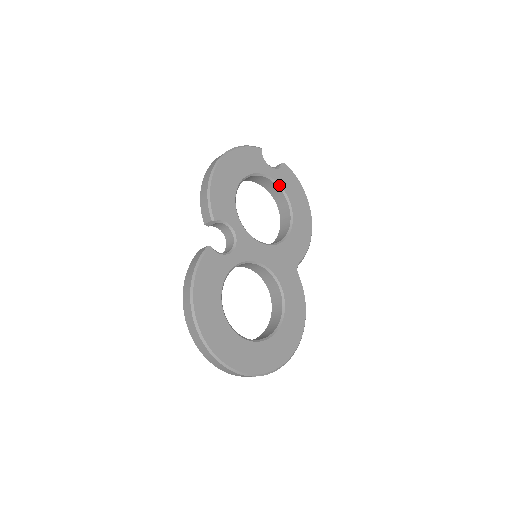
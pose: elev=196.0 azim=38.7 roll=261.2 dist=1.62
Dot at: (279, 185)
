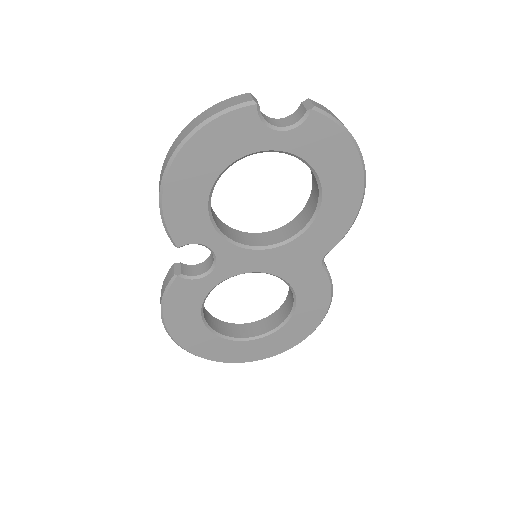
Dot at: (296, 156)
